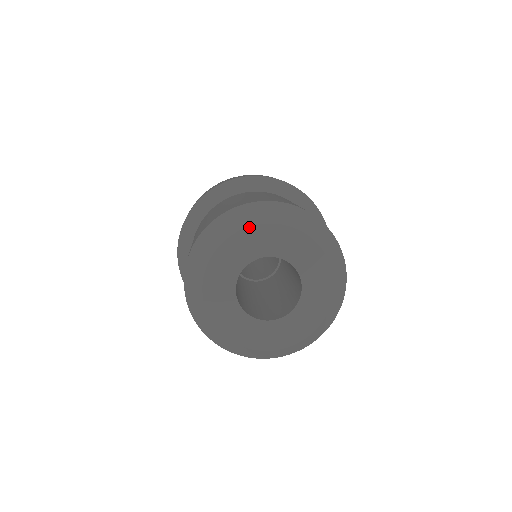
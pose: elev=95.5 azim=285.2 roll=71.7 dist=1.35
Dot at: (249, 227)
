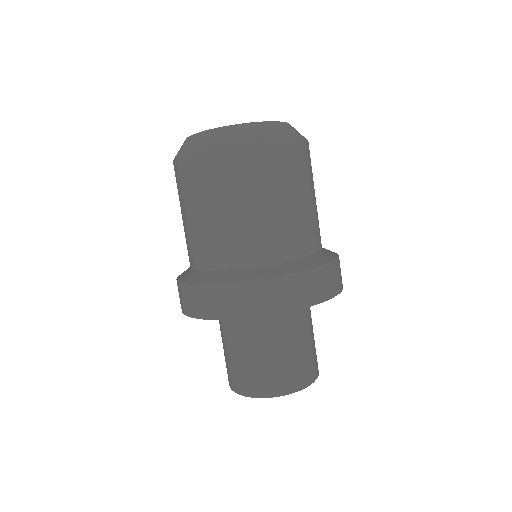
Dot at: occluded
